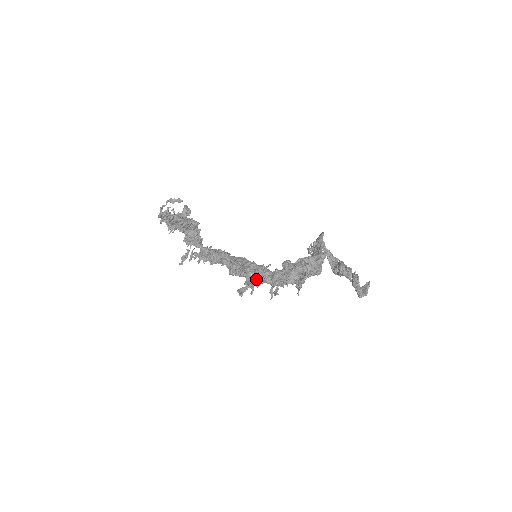
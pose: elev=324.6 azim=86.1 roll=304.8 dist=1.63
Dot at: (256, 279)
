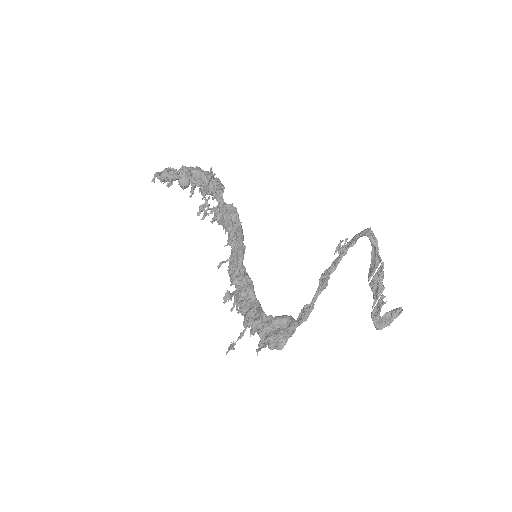
Dot at: (236, 301)
